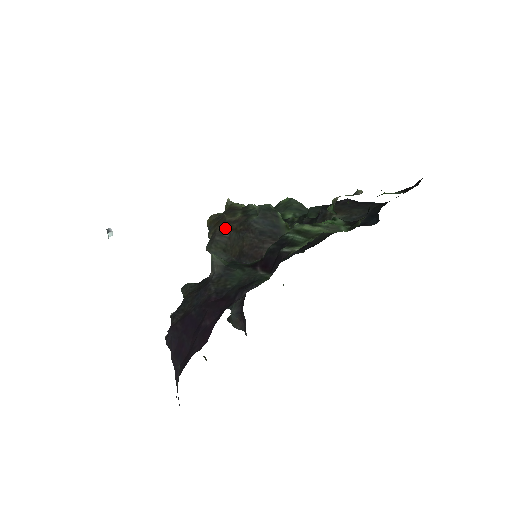
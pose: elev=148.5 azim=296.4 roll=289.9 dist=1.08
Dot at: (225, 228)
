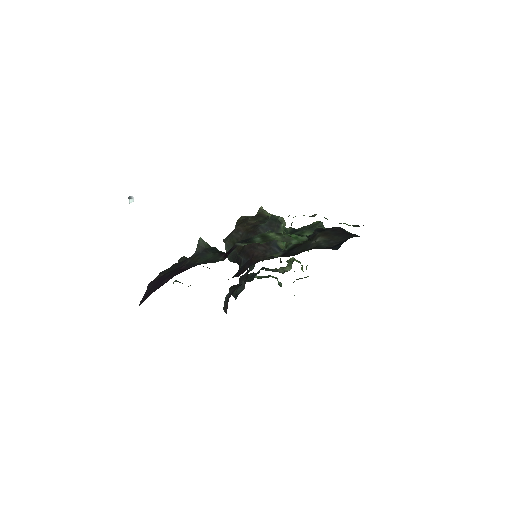
Dot at: (242, 227)
